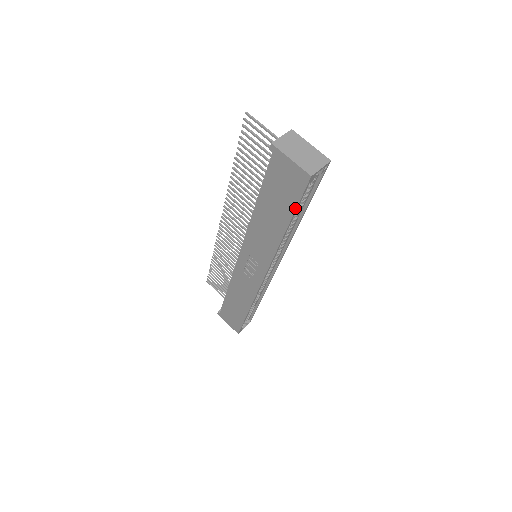
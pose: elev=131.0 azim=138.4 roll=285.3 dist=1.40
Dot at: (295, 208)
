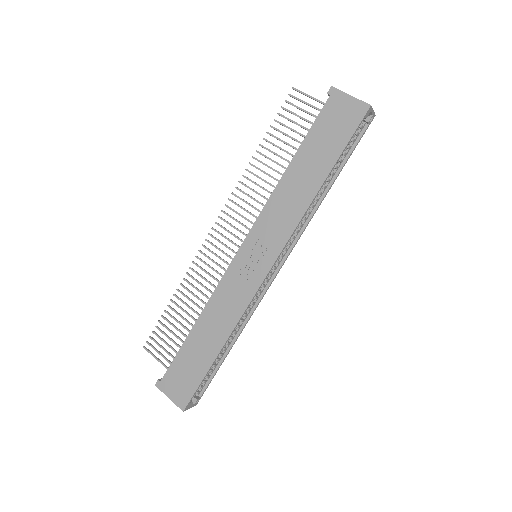
Dot at: (344, 148)
